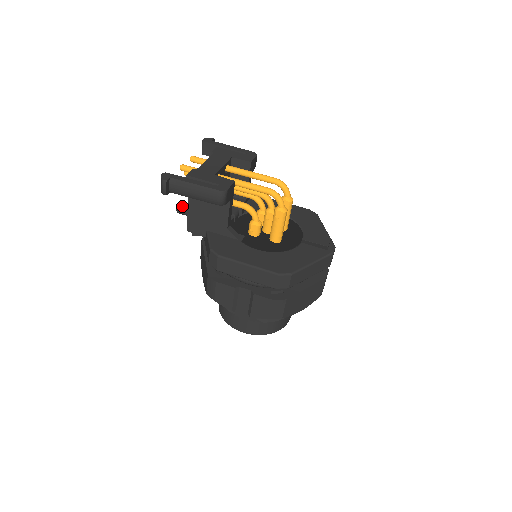
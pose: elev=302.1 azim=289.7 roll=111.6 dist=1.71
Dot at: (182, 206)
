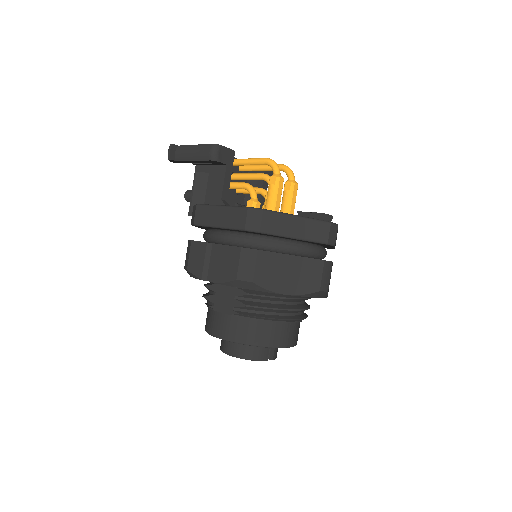
Dot at: (190, 190)
